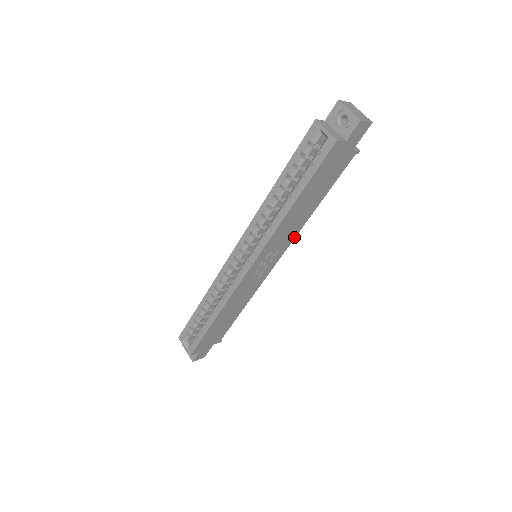
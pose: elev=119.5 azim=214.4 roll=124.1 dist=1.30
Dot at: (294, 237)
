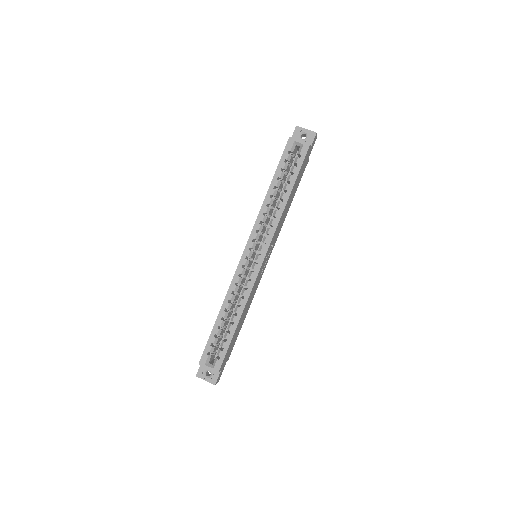
Dot at: occluded
